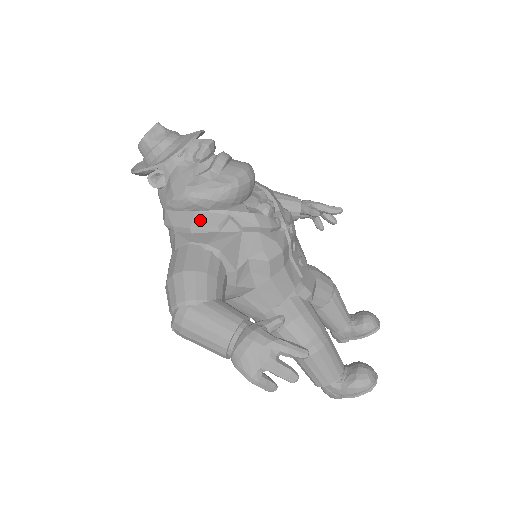
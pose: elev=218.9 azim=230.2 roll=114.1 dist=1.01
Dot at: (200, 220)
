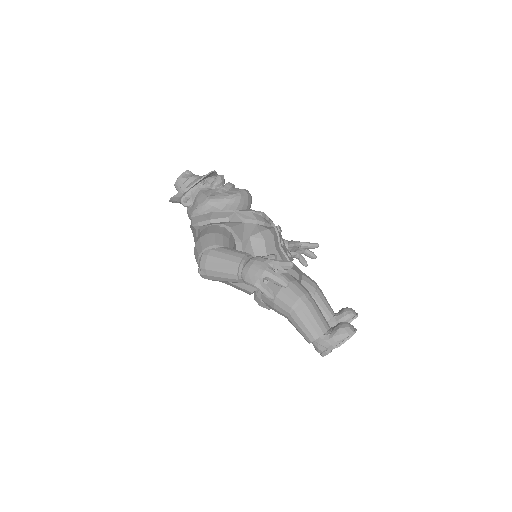
Dot at: (216, 215)
